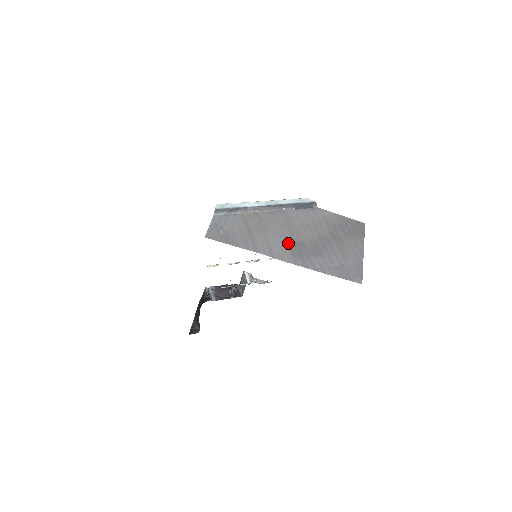
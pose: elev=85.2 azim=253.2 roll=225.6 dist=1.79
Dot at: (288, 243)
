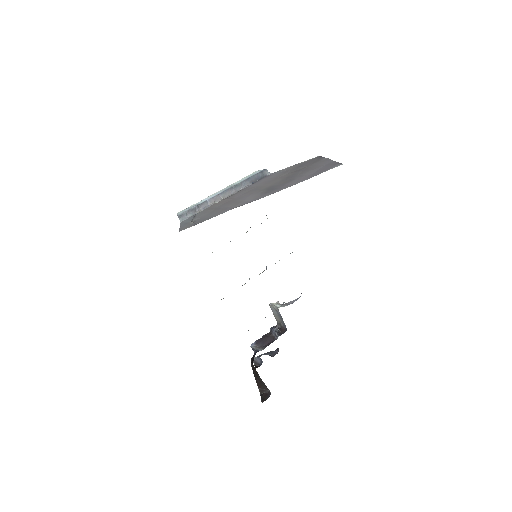
Dot at: (258, 193)
